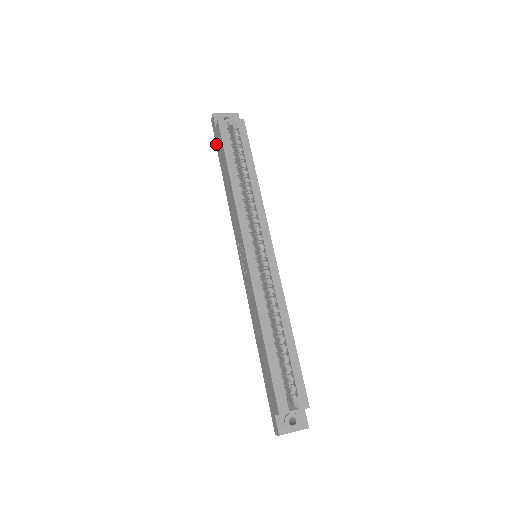
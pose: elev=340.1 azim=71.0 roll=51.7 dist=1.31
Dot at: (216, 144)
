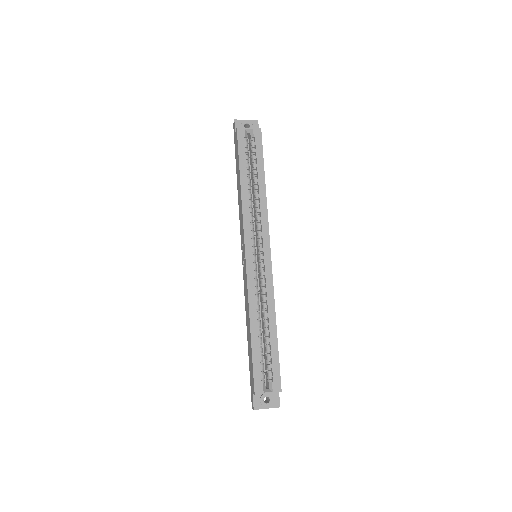
Dot at: (235, 148)
